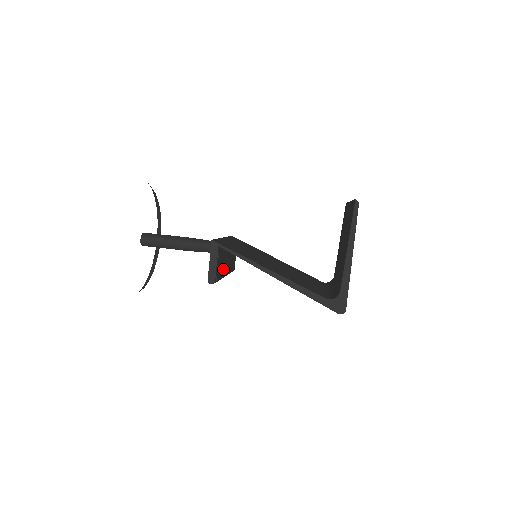
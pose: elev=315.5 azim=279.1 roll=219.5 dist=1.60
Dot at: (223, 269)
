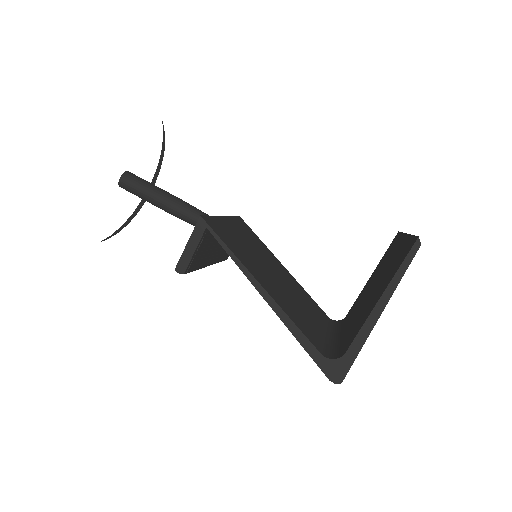
Dot at: (206, 257)
